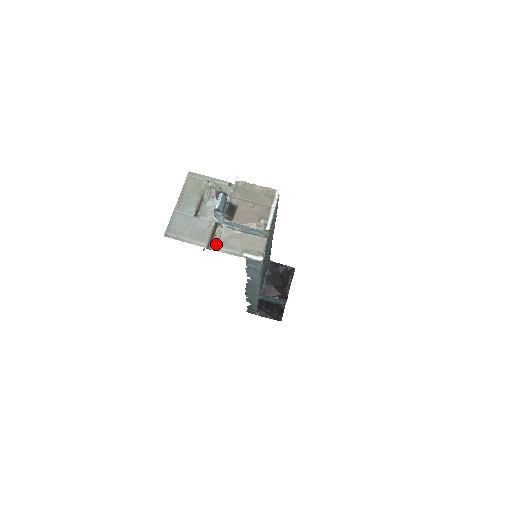
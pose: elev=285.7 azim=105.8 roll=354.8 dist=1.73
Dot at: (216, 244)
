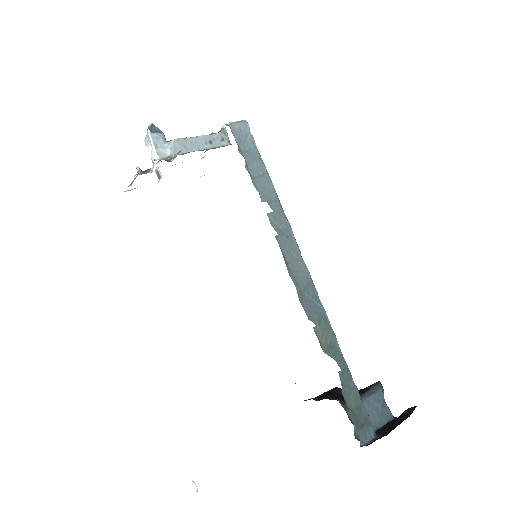
Dot at: occluded
